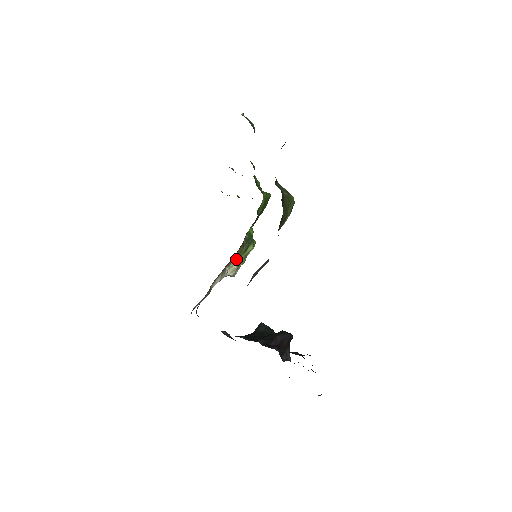
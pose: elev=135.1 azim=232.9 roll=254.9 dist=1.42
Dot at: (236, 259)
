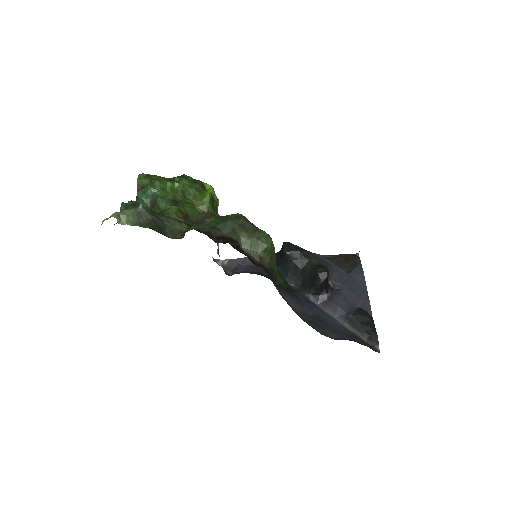
Dot at: occluded
